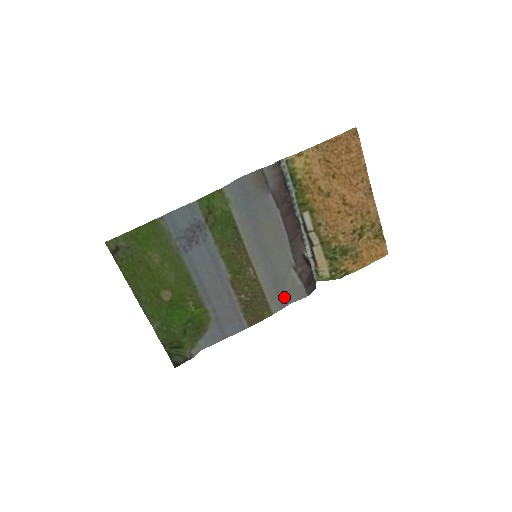
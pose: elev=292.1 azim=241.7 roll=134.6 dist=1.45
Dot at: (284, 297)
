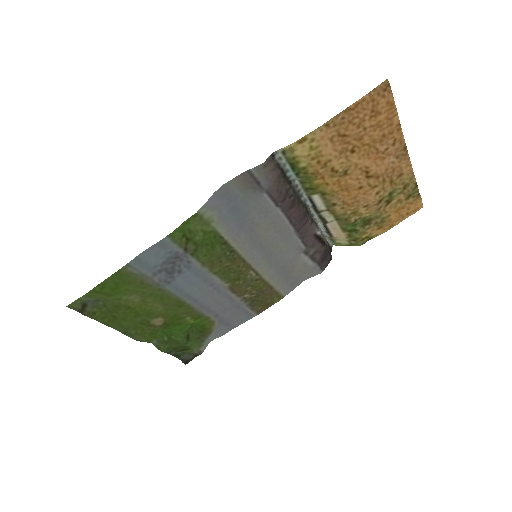
Dot at: (295, 279)
